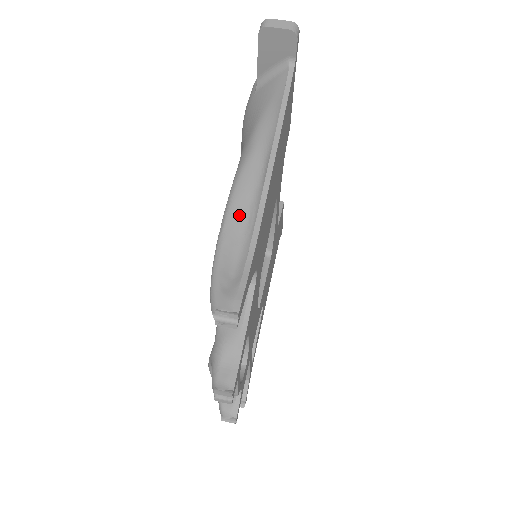
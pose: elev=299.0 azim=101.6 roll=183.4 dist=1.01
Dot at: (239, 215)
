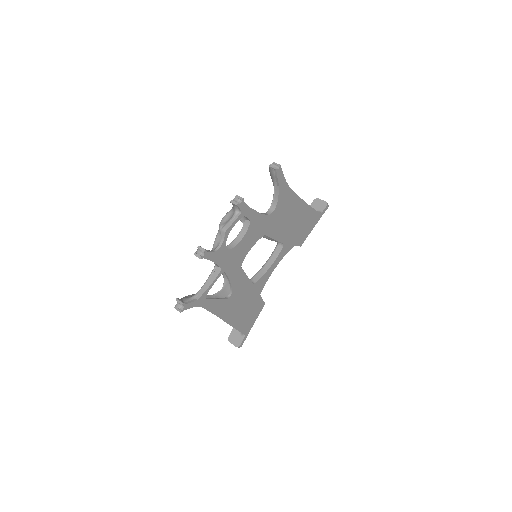
Dot at: occluded
